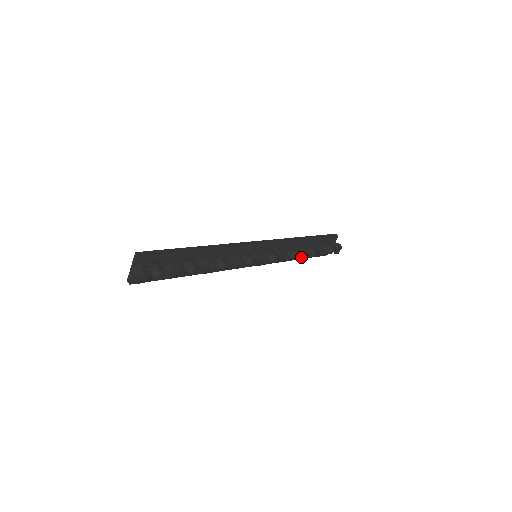
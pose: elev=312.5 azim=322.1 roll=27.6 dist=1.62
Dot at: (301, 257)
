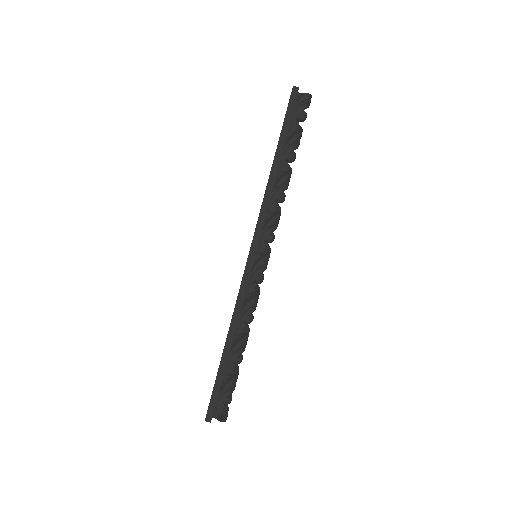
Dot at: (287, 186)
